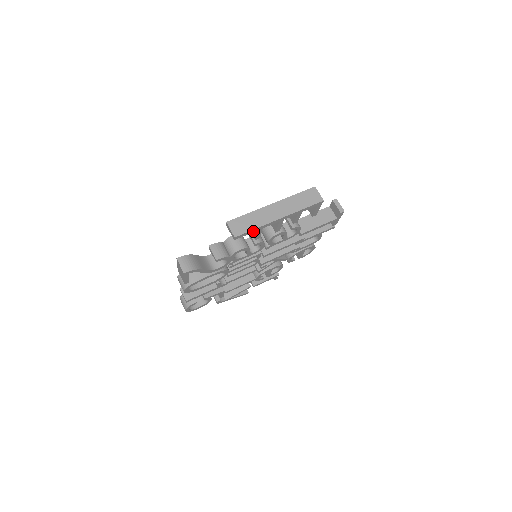
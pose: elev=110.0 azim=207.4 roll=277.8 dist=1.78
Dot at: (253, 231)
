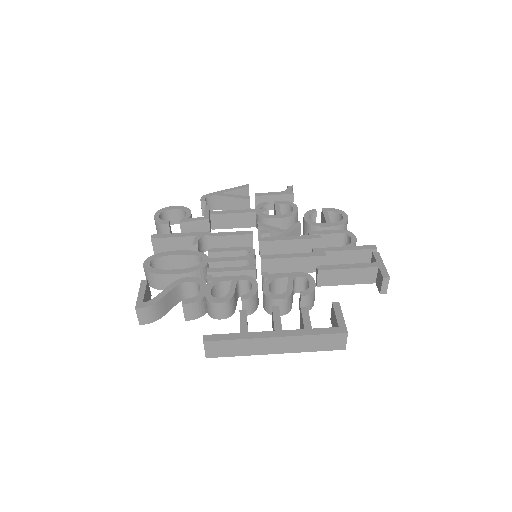
Dot at: (234, 352)
